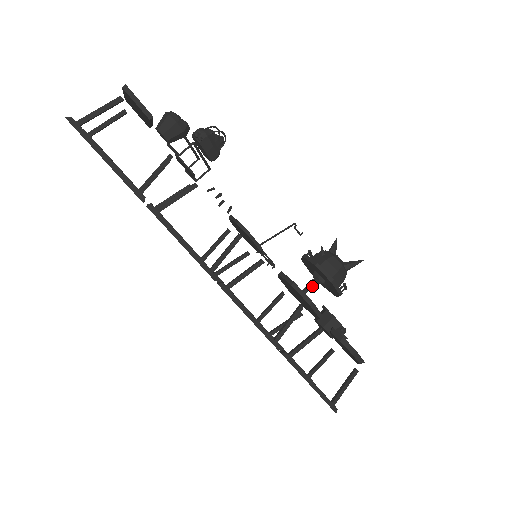
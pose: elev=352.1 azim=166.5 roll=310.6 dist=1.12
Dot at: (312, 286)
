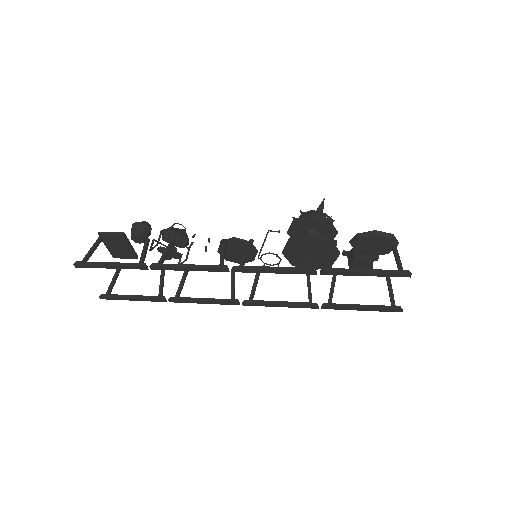
Dot at: occluded
